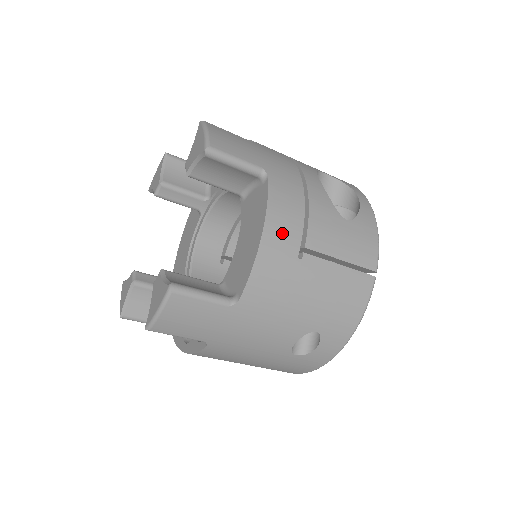
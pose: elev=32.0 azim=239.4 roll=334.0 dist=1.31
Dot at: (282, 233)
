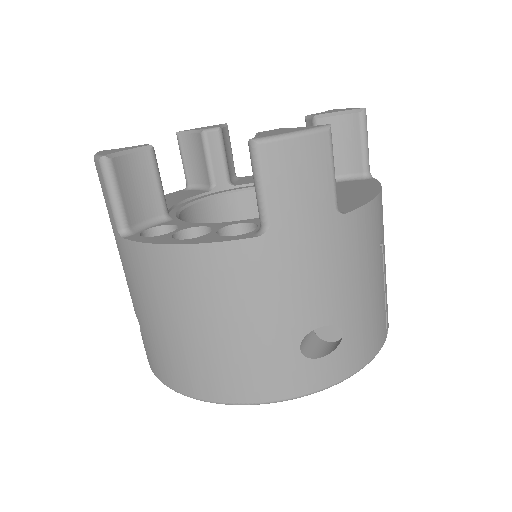
Dot at: (382, 212)
